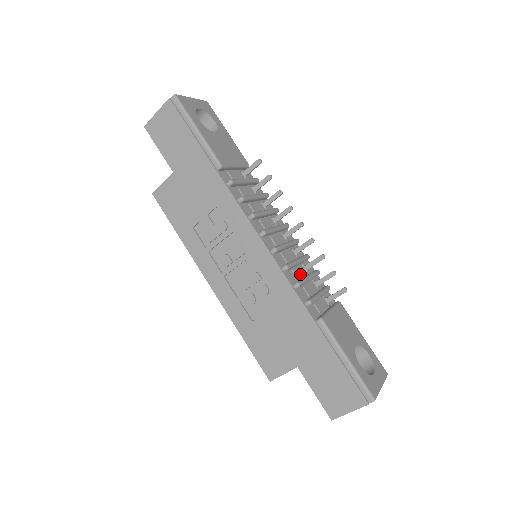
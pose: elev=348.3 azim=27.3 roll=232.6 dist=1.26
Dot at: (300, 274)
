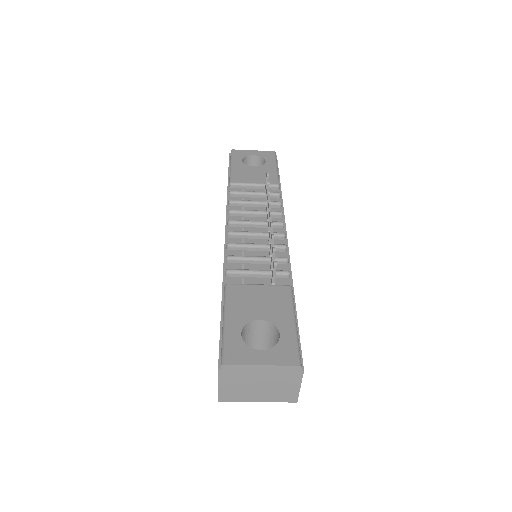
Dot at: occluded
